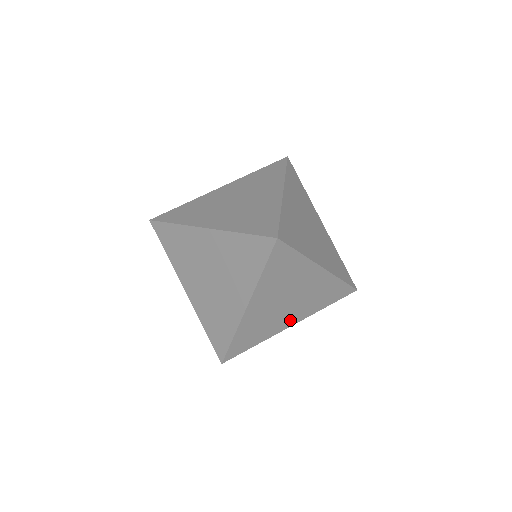
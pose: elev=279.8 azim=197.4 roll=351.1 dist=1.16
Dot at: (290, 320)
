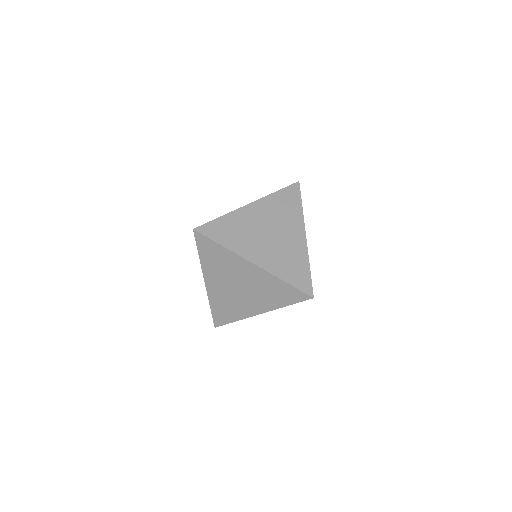
Dot at: occluded
